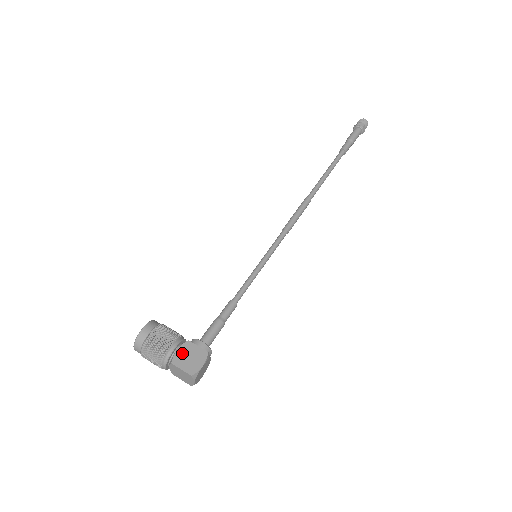
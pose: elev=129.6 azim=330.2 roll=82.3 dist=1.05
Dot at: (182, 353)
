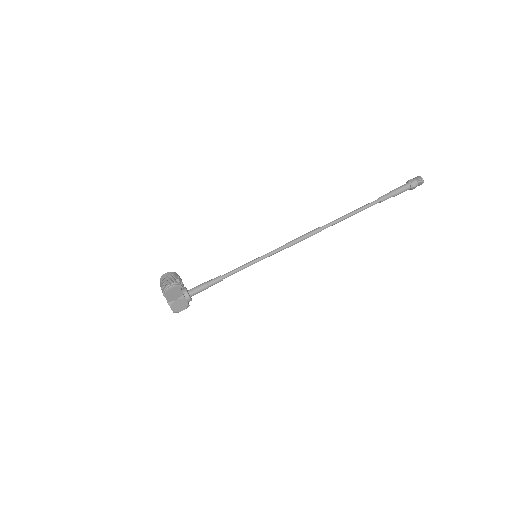
Dot at: (172, 291)
